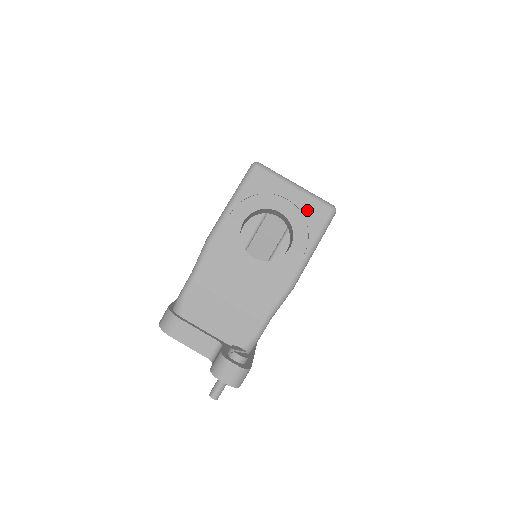
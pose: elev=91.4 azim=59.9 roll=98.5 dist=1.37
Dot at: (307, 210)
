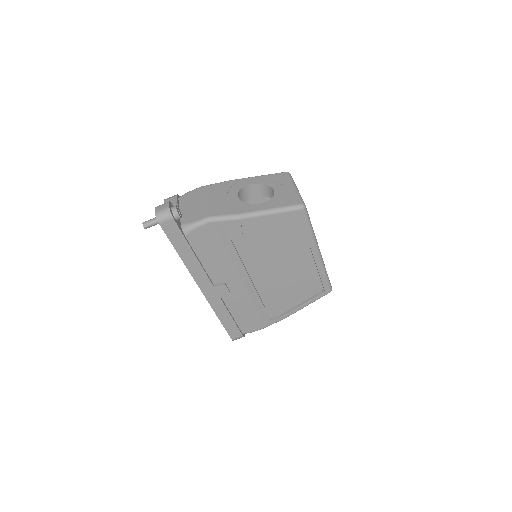
Dot at: (288, 197)
